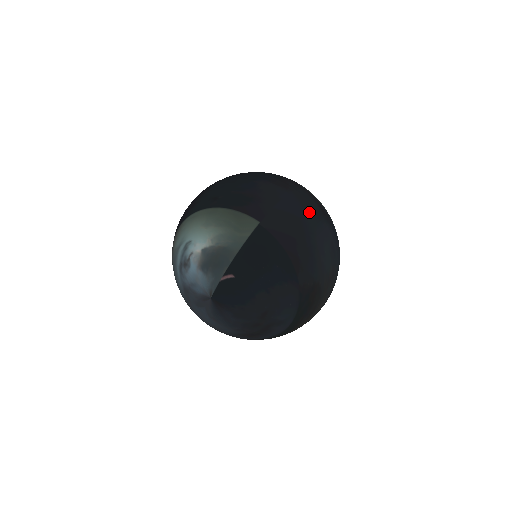
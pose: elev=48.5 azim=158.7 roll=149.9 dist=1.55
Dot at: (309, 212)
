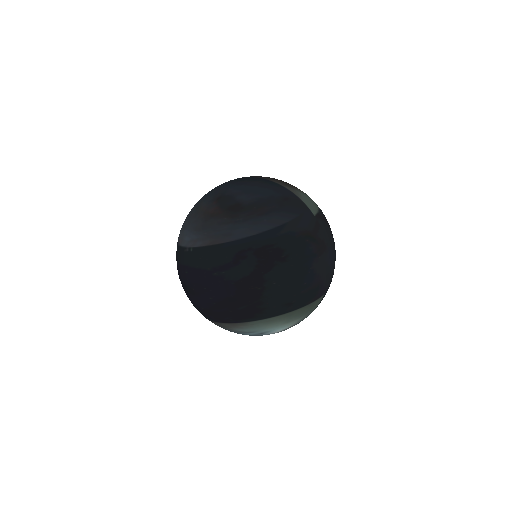
Dot at: occluded
